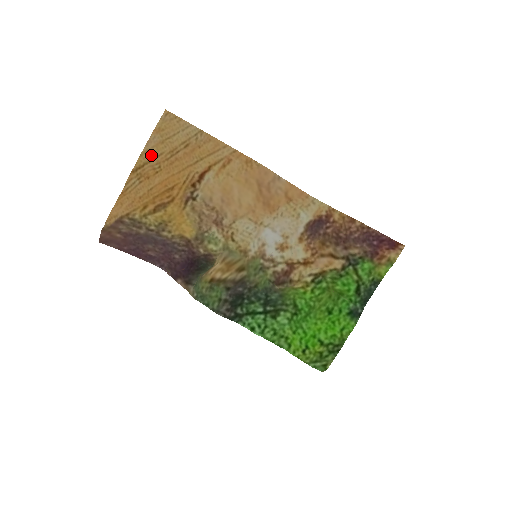
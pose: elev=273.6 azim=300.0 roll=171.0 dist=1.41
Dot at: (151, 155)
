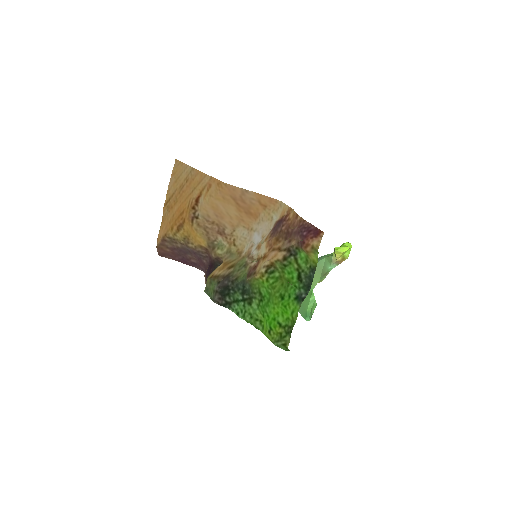
Dot at: (172, 192)
